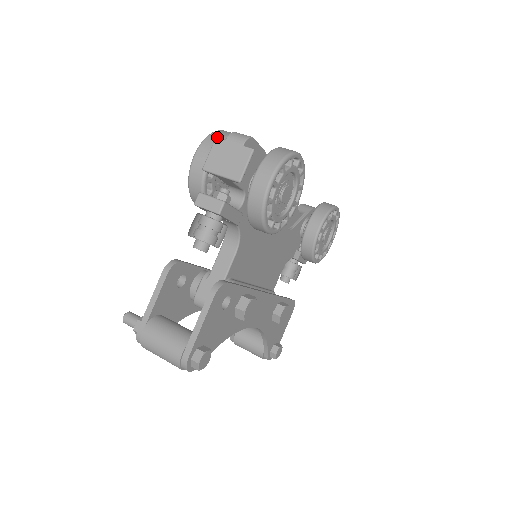
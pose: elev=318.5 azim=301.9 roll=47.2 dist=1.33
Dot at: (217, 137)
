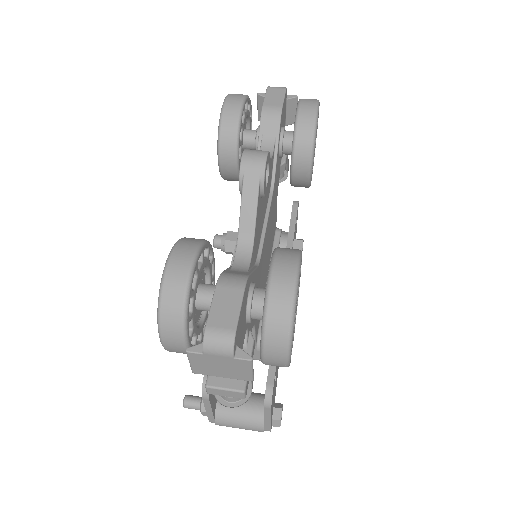
Dot at: (174, 316)
